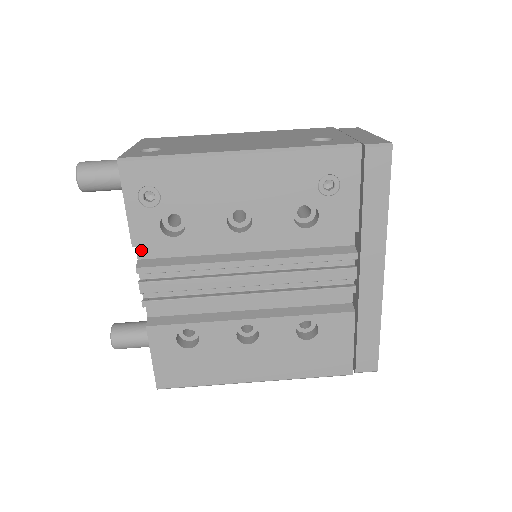
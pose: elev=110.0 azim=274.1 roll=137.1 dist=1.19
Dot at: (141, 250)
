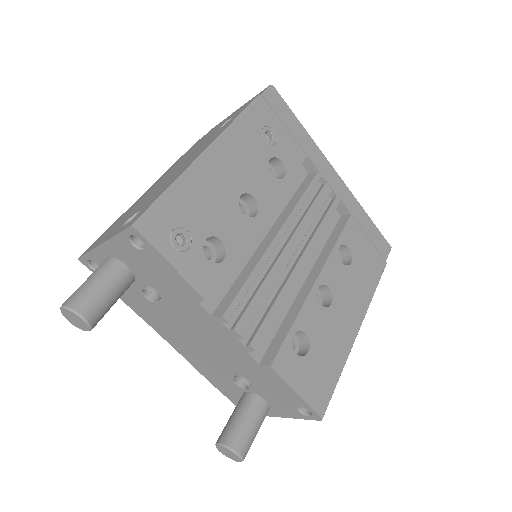
Dot at: (206, 304)
